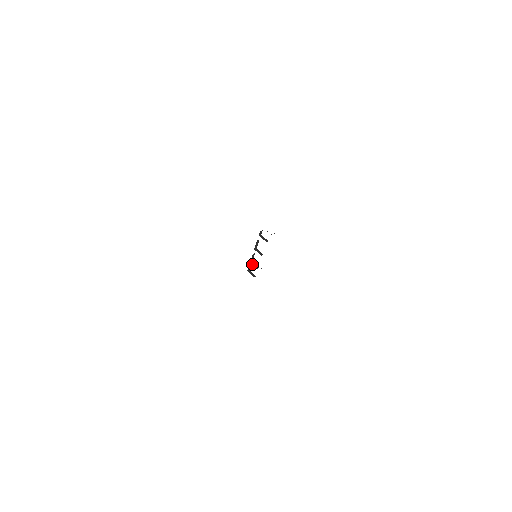
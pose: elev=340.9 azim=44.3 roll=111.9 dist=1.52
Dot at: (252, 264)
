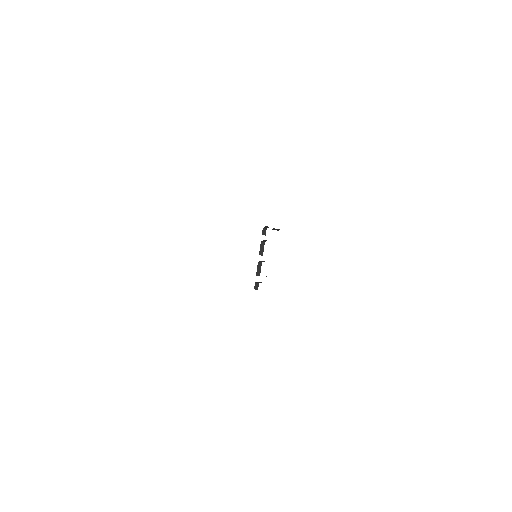
Dot at: (257, 275)
